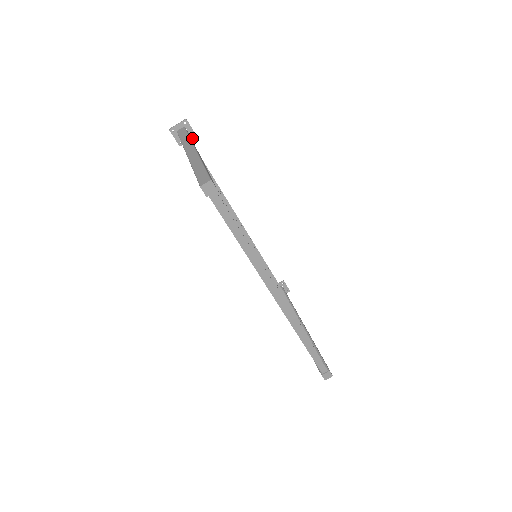
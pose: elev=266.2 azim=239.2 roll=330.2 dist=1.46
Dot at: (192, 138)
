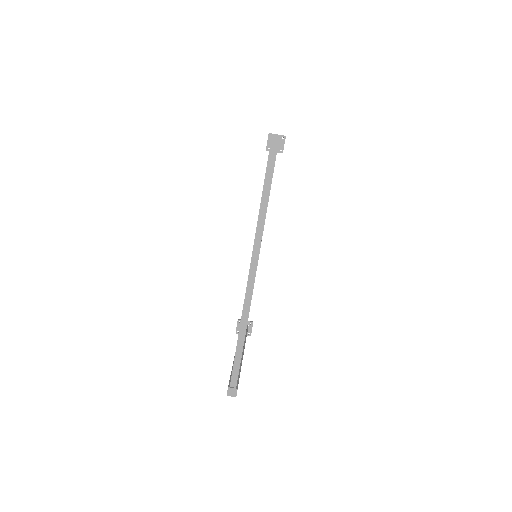
Dot at: (279, 152)
